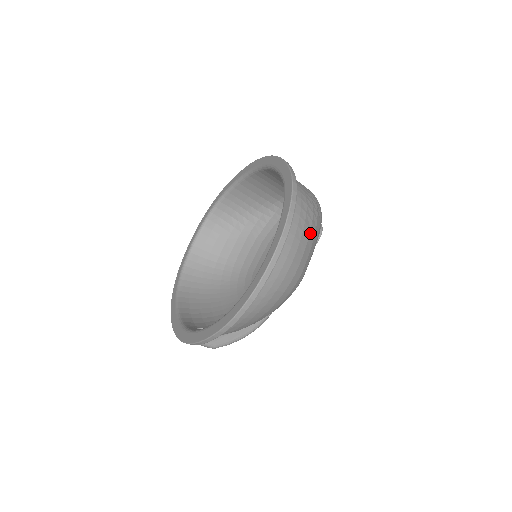
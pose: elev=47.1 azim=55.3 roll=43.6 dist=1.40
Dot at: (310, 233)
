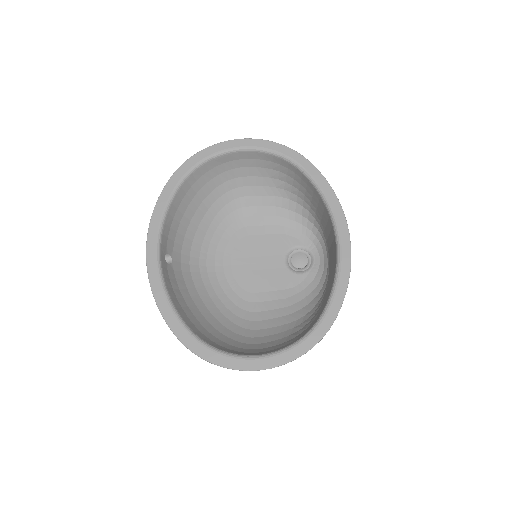
Dot at: occluded
